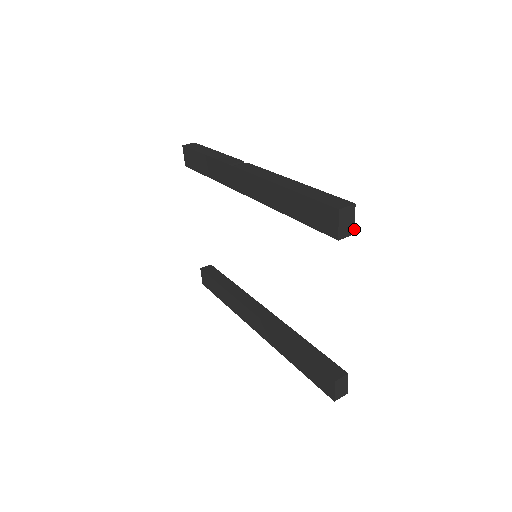
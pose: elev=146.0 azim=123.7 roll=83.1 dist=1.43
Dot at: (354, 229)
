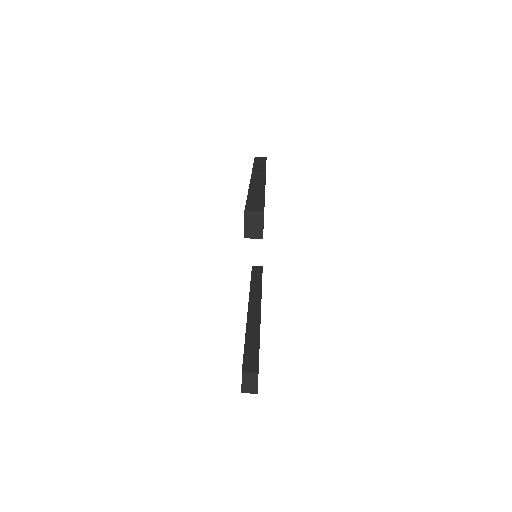
Dot at: occluded
